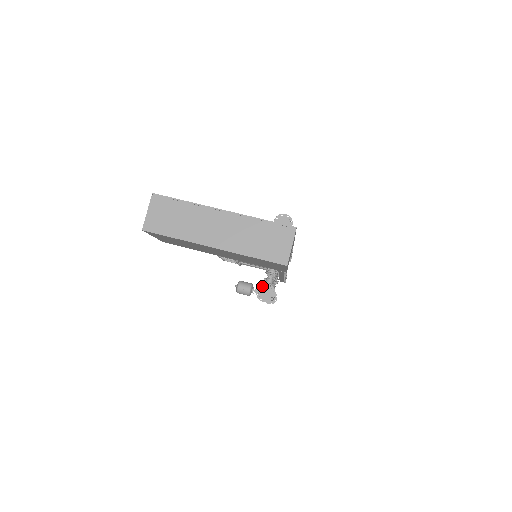
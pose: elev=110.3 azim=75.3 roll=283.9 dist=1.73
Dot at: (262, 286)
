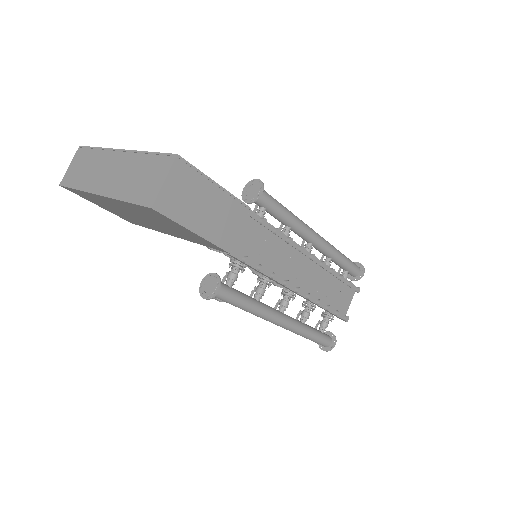
Dot at: (208, 276)
